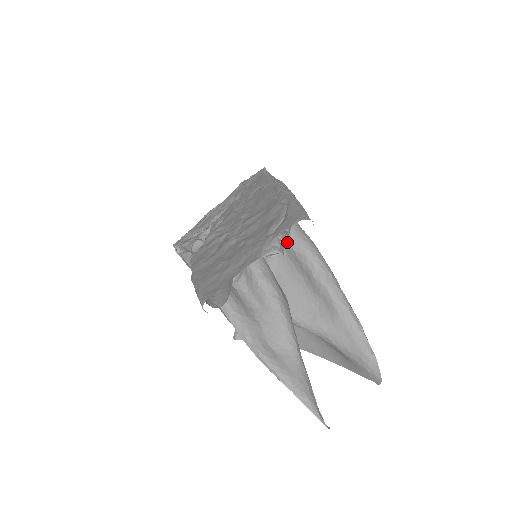
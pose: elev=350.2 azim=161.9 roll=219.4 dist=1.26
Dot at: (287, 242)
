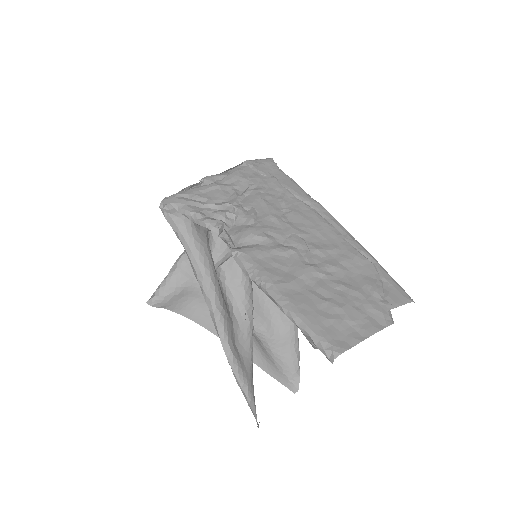
Dot at: occluded
